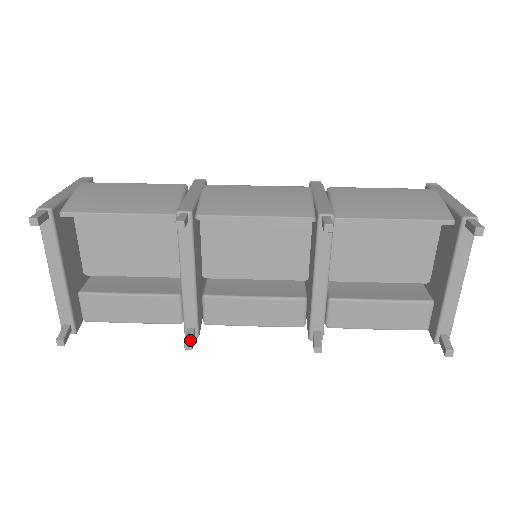
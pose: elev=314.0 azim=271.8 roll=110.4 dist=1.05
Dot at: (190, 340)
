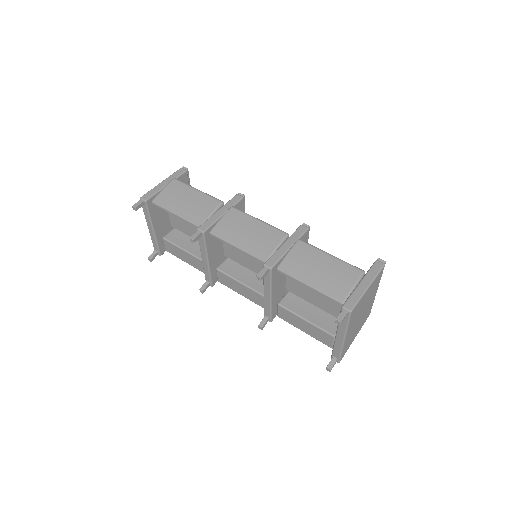
Dot at: (203, 289)
